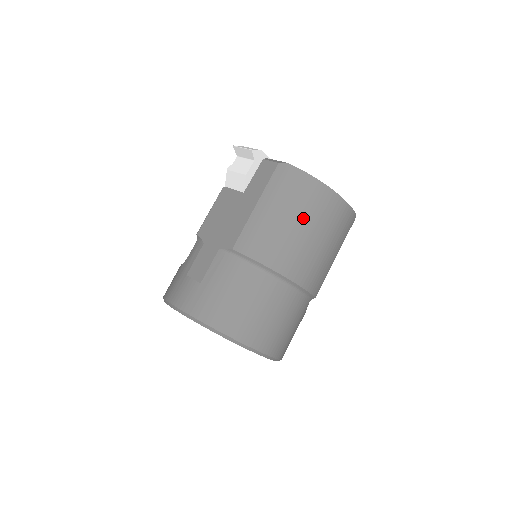
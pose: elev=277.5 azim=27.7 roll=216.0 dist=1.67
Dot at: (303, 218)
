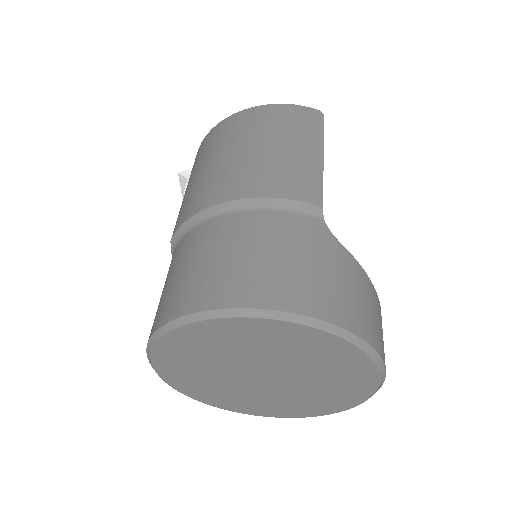
Dot at: (223, 149)
